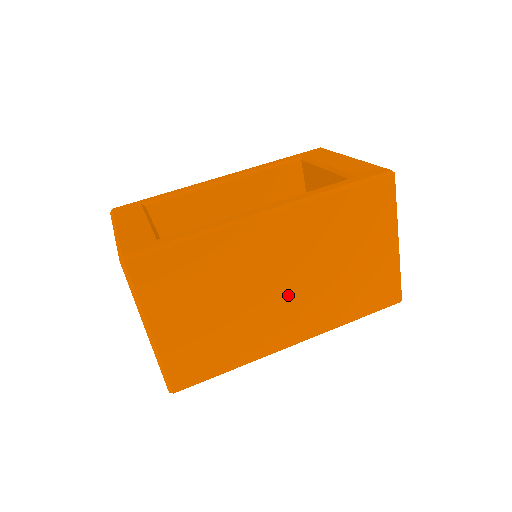
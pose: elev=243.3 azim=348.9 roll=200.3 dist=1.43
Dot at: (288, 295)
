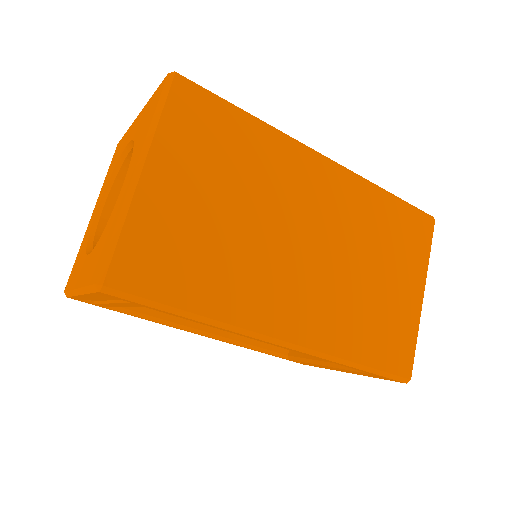
Dot at: (306, 263)
